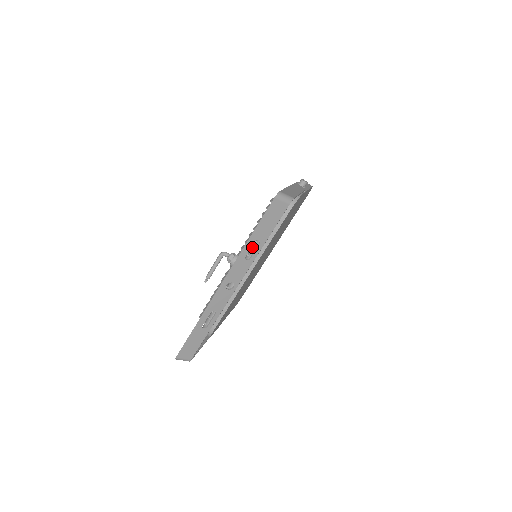
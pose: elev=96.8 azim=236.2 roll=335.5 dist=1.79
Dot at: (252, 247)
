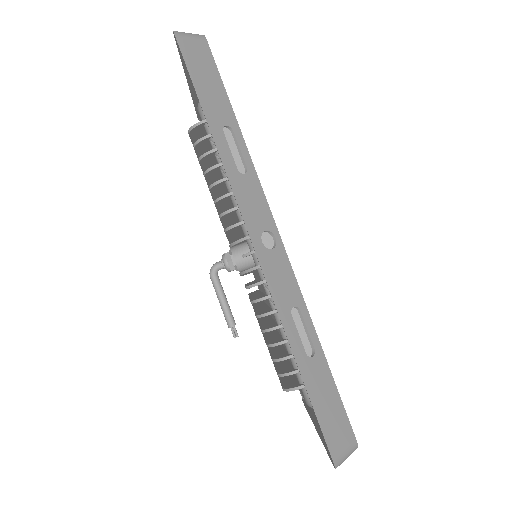
Dot at: (235, 207)
